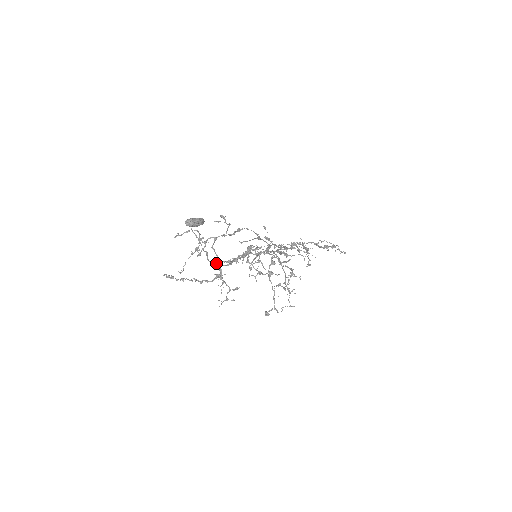
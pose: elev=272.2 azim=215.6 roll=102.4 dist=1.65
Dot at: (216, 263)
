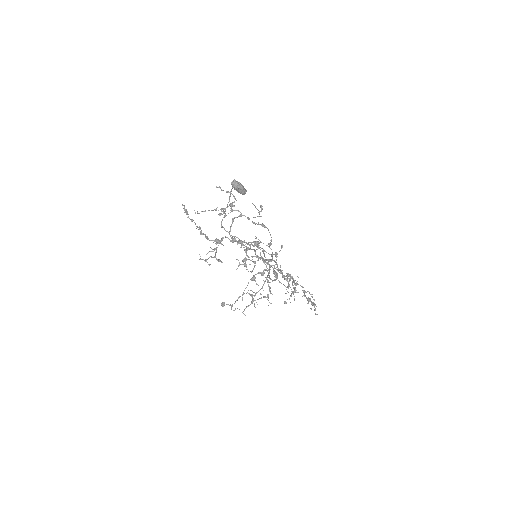
Dot at: (224, 229)
